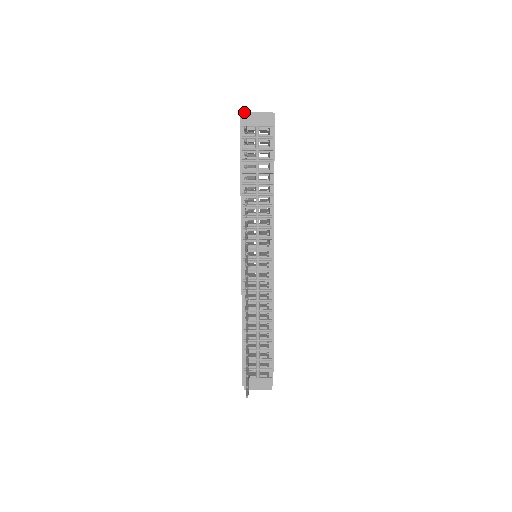
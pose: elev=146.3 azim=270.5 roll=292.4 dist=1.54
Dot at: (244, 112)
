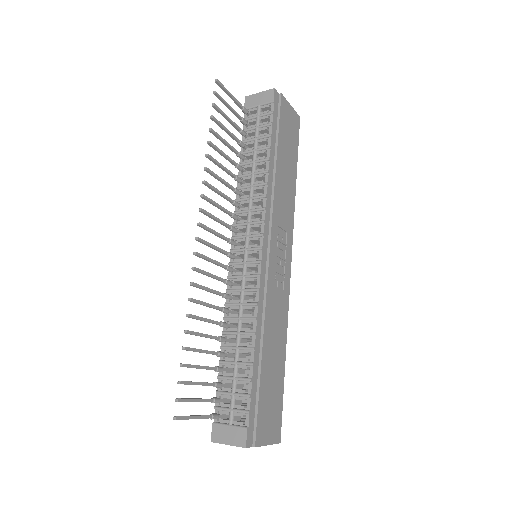
Dot at: (247, 96)
